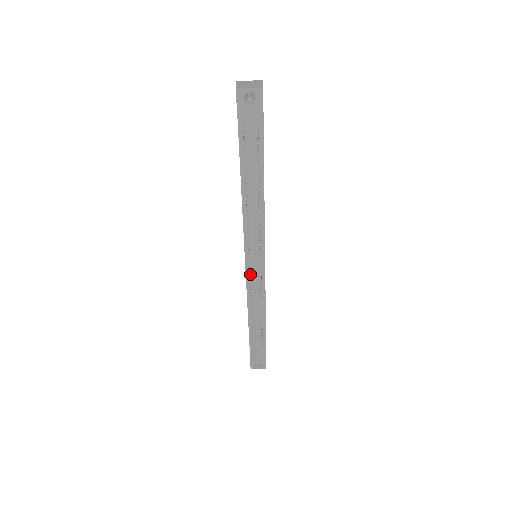
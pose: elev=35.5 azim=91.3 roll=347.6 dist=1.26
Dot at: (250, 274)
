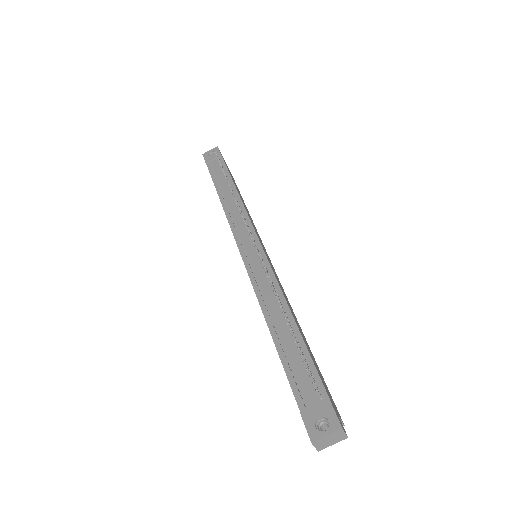
Dot at: (249, 262)
